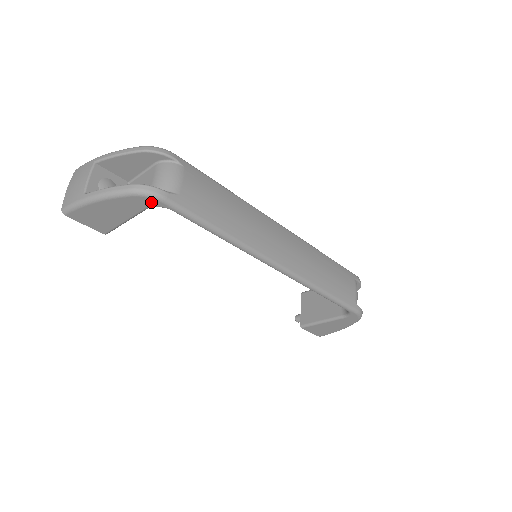
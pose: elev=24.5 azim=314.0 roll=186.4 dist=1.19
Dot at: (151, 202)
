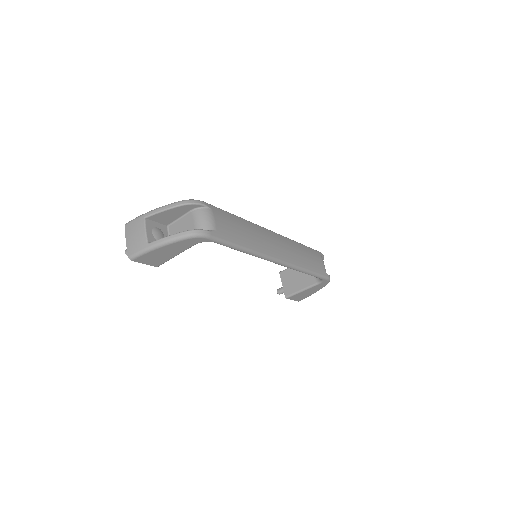
Dot at: (200, 240)
